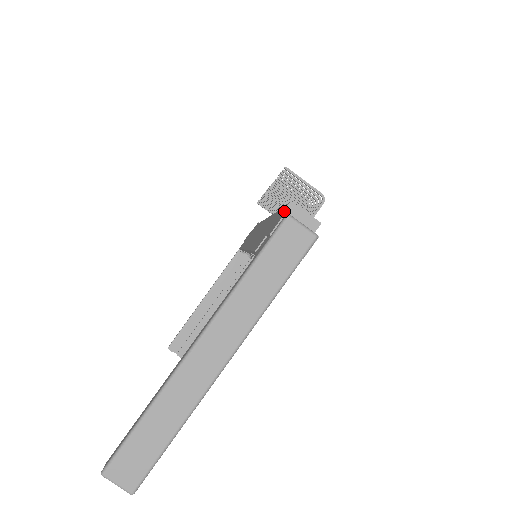
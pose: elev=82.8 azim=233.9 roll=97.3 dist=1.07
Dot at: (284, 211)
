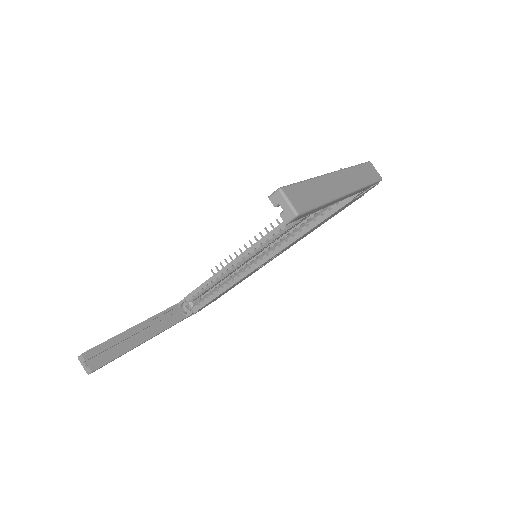
Dot at: occluded
